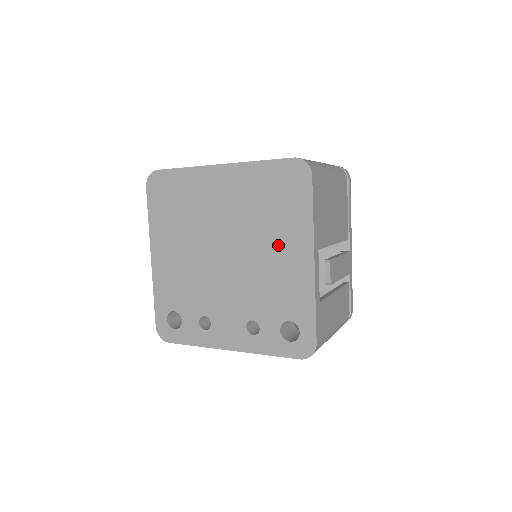
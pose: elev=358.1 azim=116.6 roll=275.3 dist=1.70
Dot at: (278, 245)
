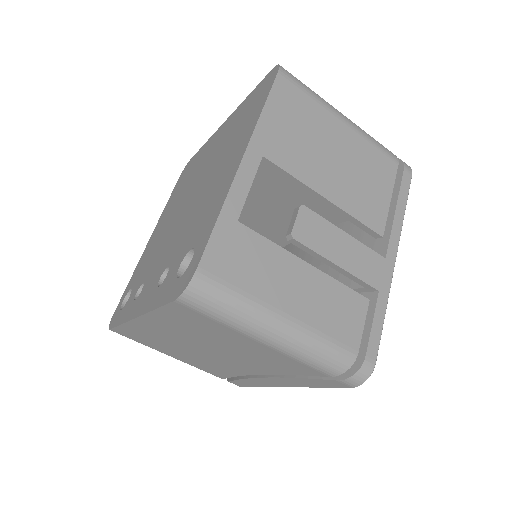
Dot at: (225, 163)
